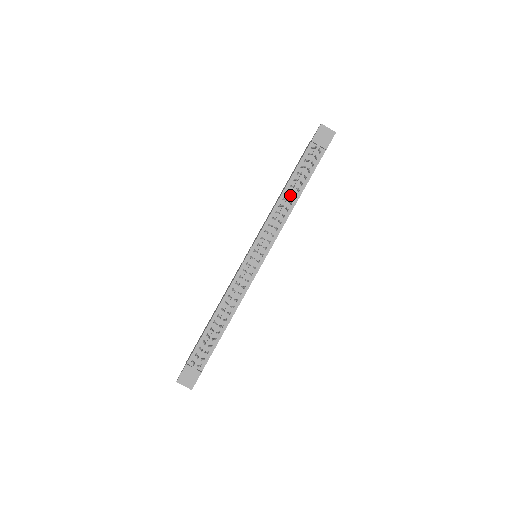
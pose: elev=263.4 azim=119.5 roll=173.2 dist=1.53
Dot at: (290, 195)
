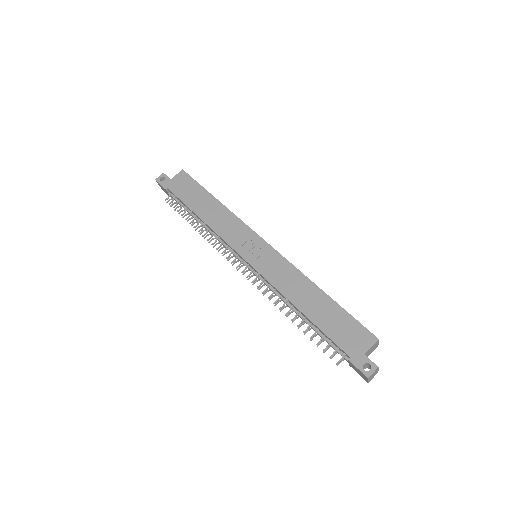
Dot at: (297, 314)
